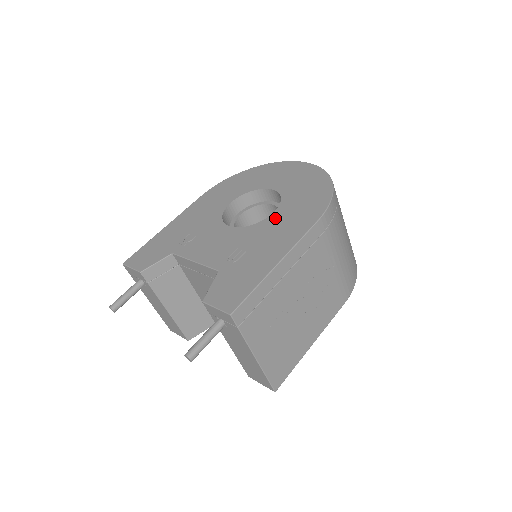
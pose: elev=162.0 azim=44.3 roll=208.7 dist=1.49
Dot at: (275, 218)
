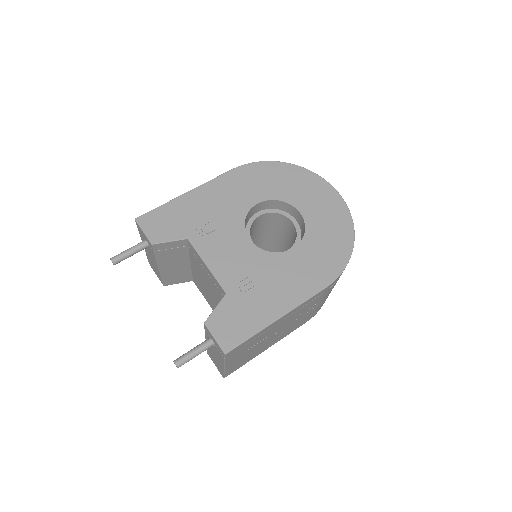
Dot at: (292, 258)
